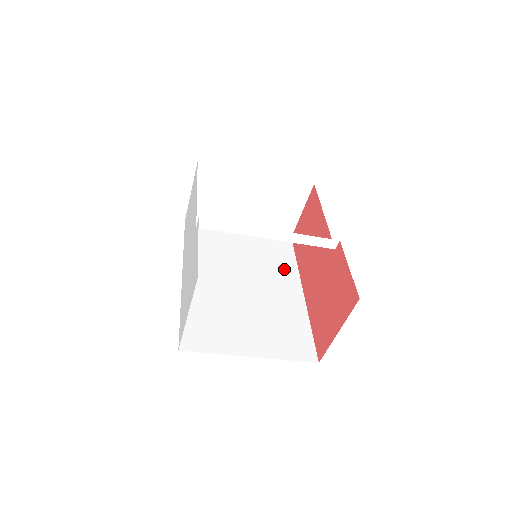
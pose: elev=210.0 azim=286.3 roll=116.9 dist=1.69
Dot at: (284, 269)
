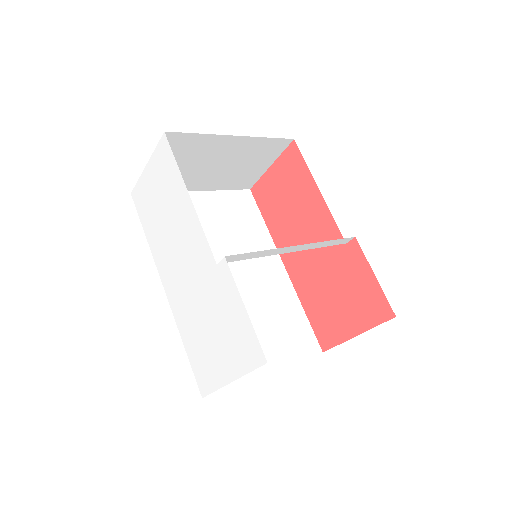
Dot at: (258, 240)
